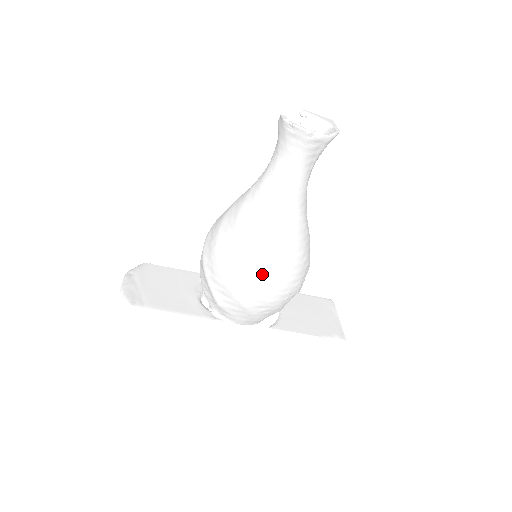
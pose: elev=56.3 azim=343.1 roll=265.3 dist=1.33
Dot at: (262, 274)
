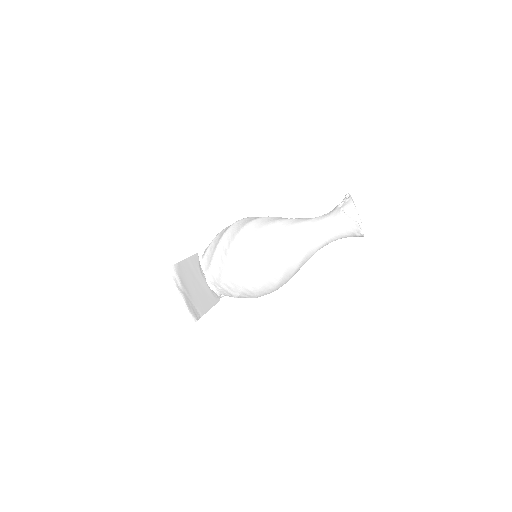
Dot at: occluded
